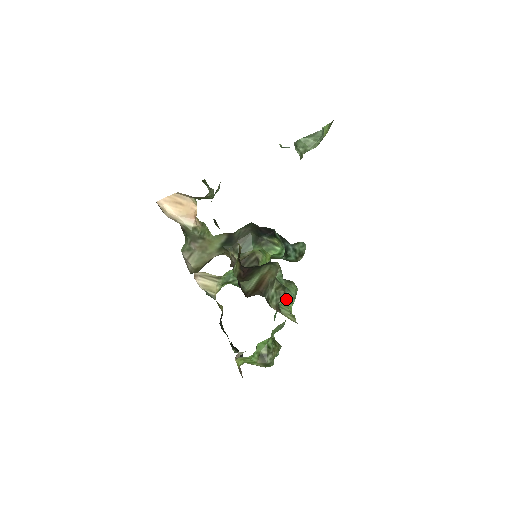
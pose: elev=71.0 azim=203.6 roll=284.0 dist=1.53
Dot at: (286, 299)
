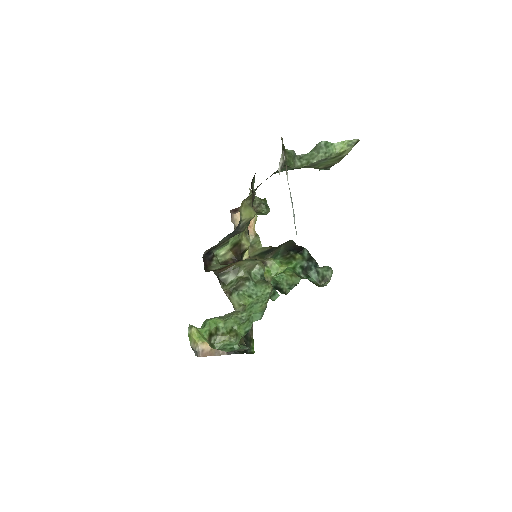
Dot at: (248, 292)
